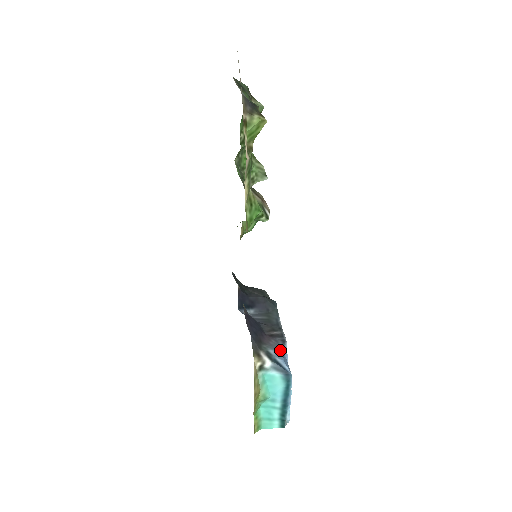
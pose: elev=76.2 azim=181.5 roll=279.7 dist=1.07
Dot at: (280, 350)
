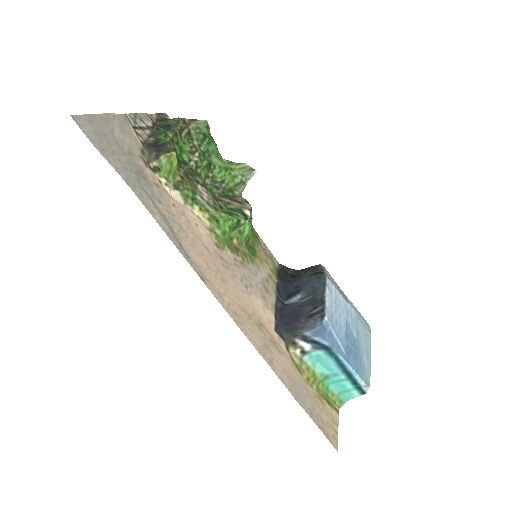
Dot at: (317, 328)
